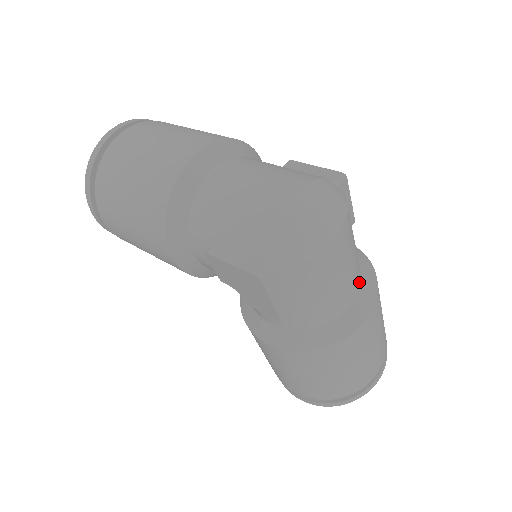
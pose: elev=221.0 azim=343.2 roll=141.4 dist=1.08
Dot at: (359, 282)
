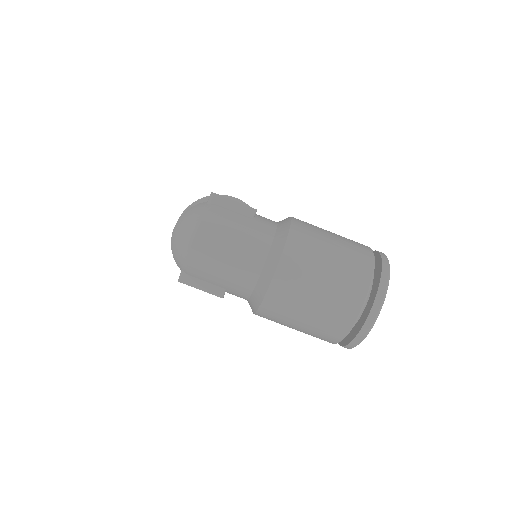
Dot at: (266, 249)
